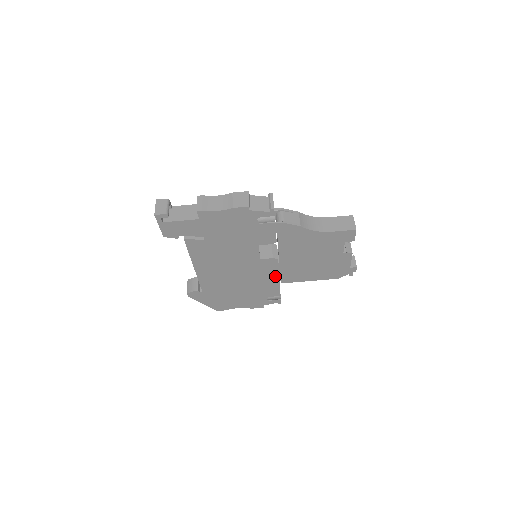
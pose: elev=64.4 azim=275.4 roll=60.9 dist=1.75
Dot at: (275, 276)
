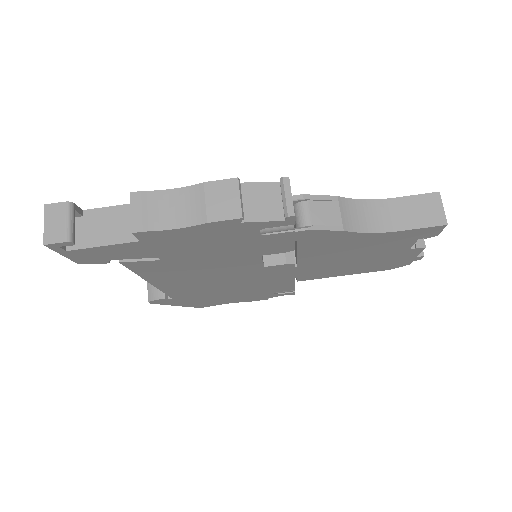
Dot at: (288, 277)
